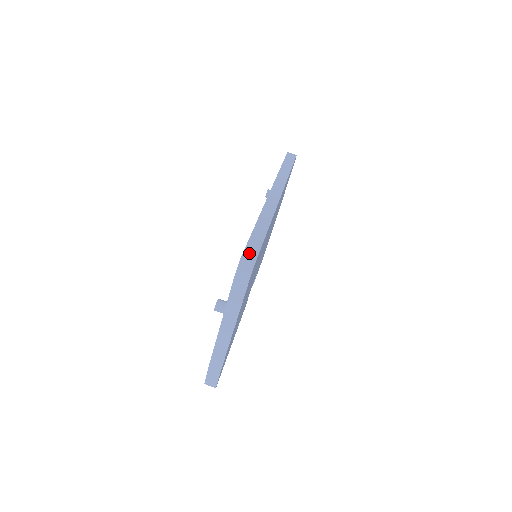
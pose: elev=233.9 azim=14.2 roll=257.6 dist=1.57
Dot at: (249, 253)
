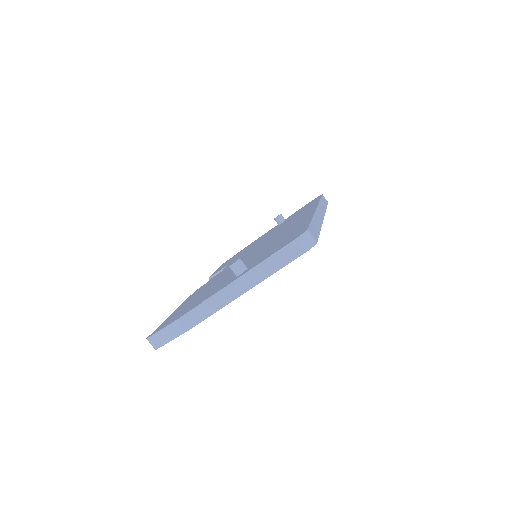
Dot at: (312, 232)
